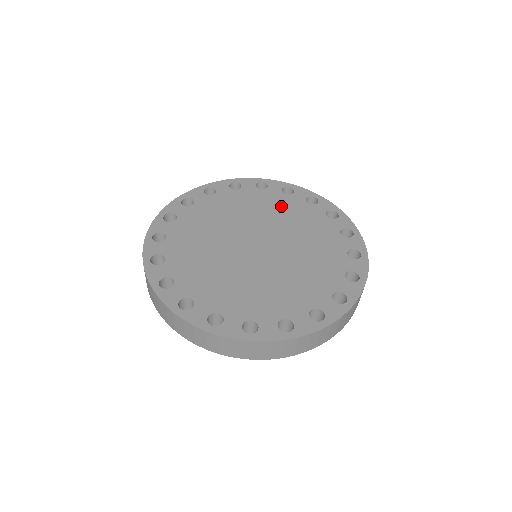
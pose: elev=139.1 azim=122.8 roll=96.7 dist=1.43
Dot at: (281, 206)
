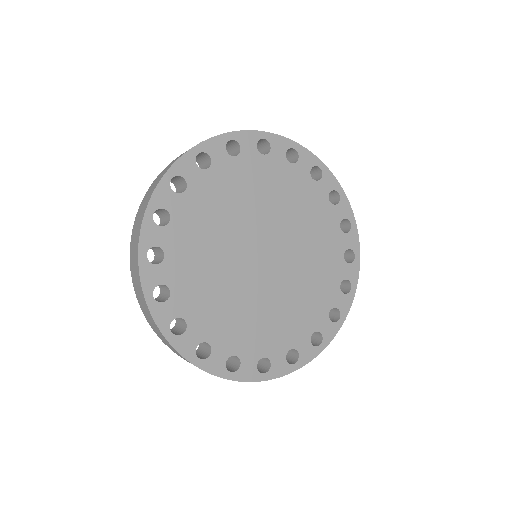
Dot at: (303, 198)
